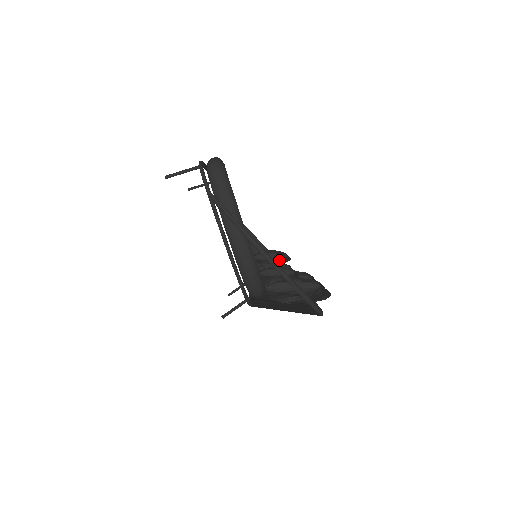
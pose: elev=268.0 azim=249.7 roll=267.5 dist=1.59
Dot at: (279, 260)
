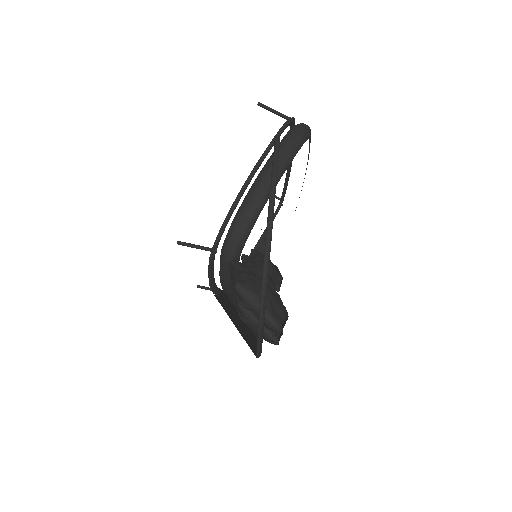
Dot at: occluded
